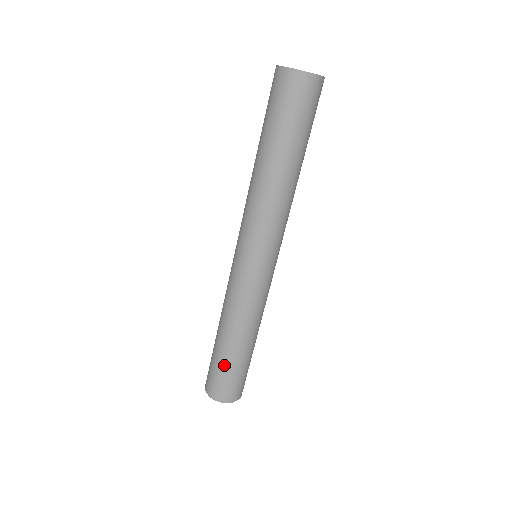
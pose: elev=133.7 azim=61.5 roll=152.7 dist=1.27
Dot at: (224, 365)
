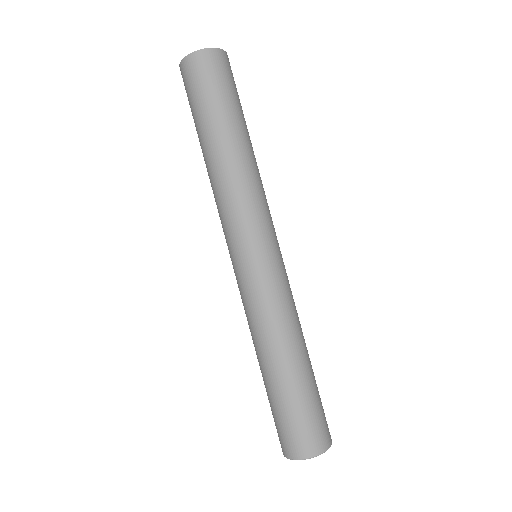
Dot at: (306, 396)
